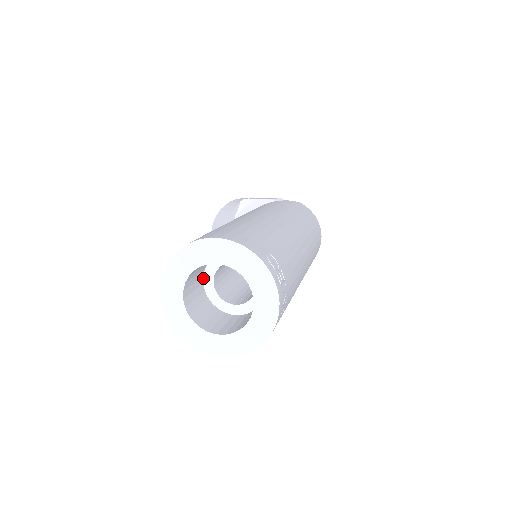
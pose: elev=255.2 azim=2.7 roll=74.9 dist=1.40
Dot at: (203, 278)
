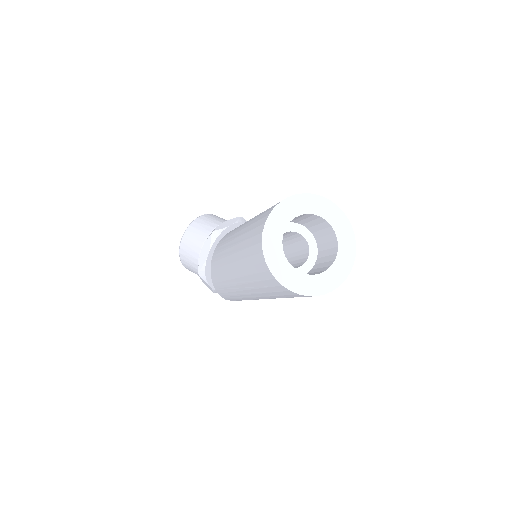
Dot at: occluded
